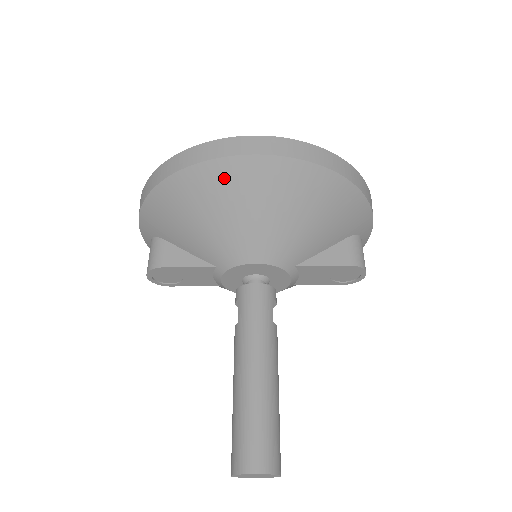
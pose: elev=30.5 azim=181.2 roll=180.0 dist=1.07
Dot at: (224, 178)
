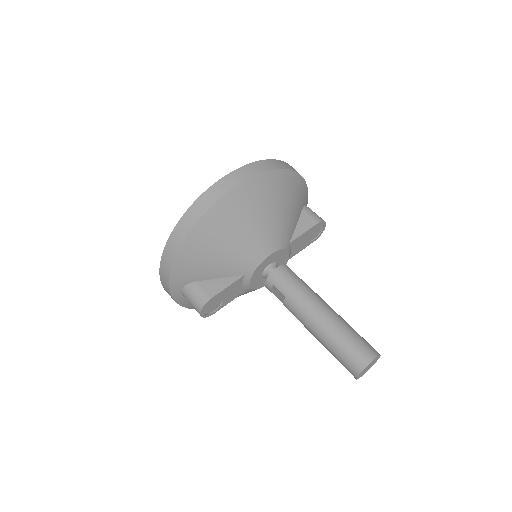
Dot at: (230, 209)
